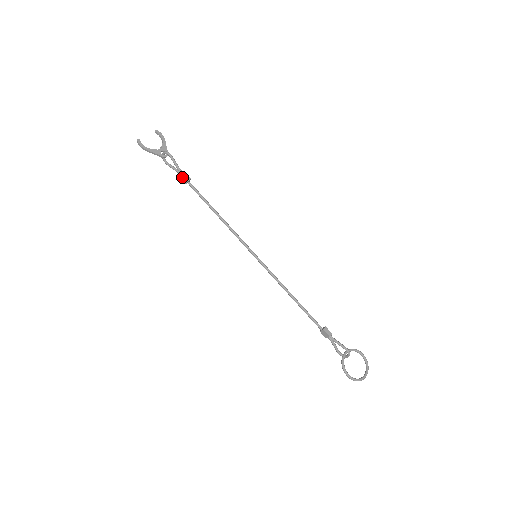
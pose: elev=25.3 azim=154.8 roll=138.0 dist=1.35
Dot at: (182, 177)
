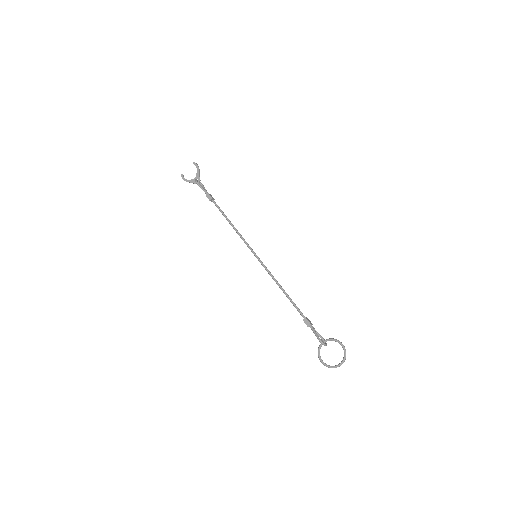
Dot at: (208, 197)
